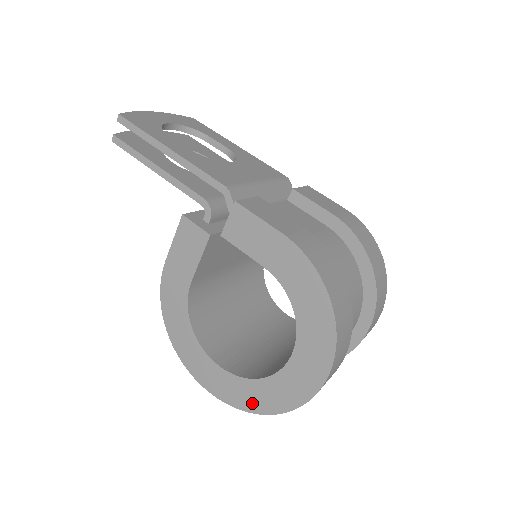
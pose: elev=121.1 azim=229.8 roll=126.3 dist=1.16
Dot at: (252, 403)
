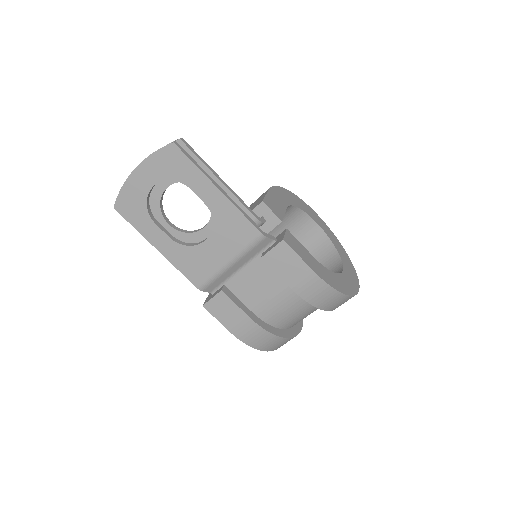
Dot at: occluded
